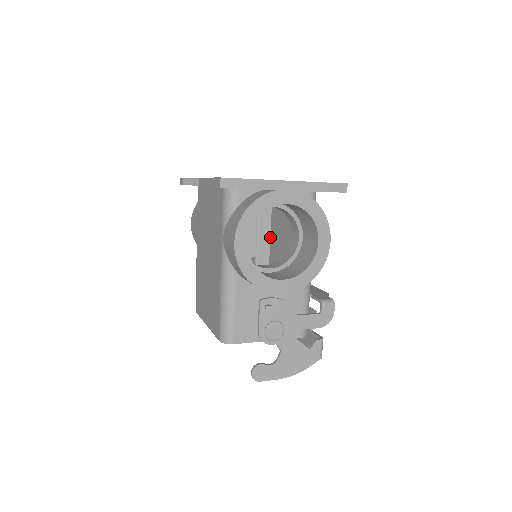
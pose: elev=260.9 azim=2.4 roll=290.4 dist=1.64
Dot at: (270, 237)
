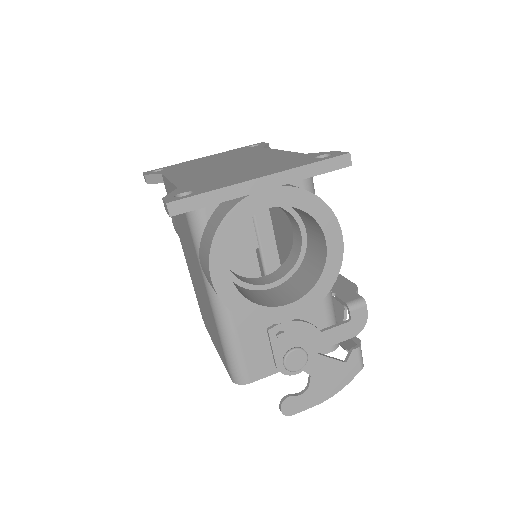
Dot at: (271, 219)
